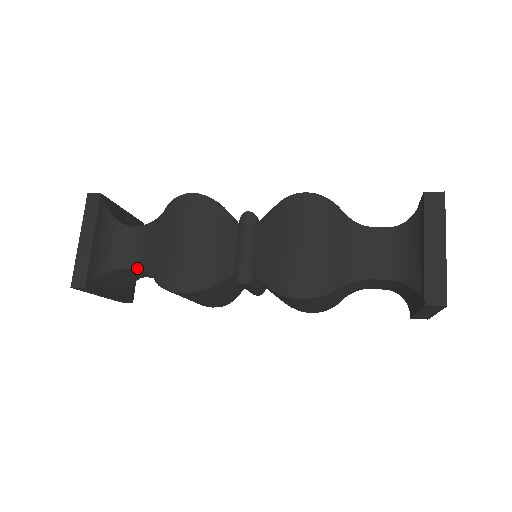
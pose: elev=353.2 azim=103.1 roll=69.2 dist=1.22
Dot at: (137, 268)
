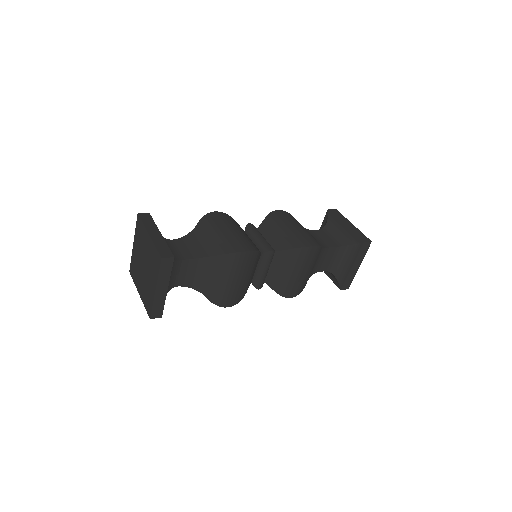
Dot at: (186, 286)
